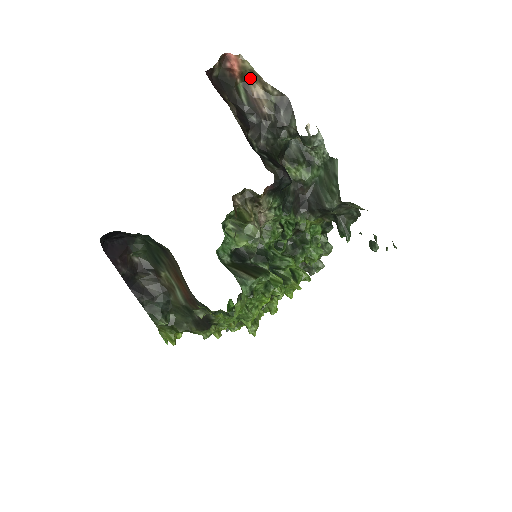
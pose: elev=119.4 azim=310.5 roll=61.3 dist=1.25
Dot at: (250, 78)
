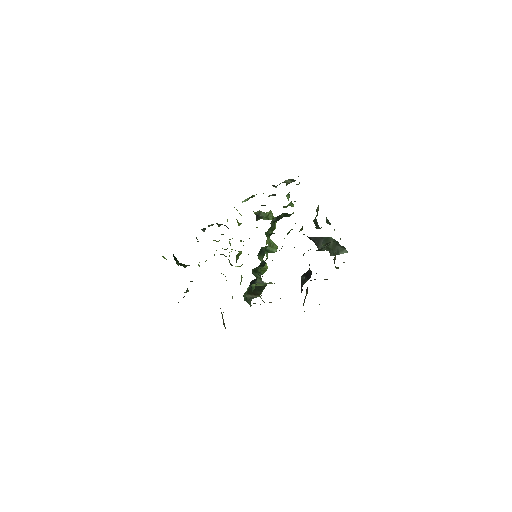
Dot at: occluded
